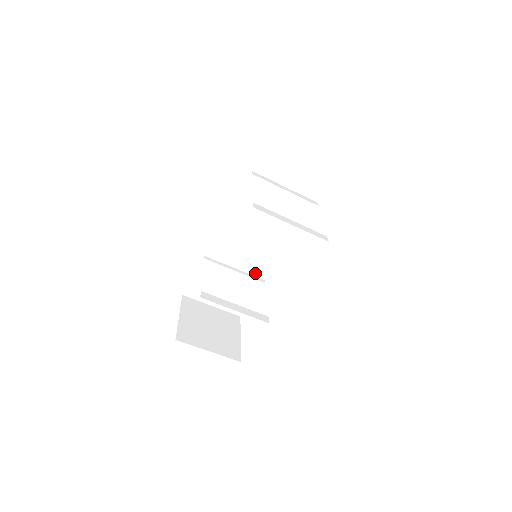
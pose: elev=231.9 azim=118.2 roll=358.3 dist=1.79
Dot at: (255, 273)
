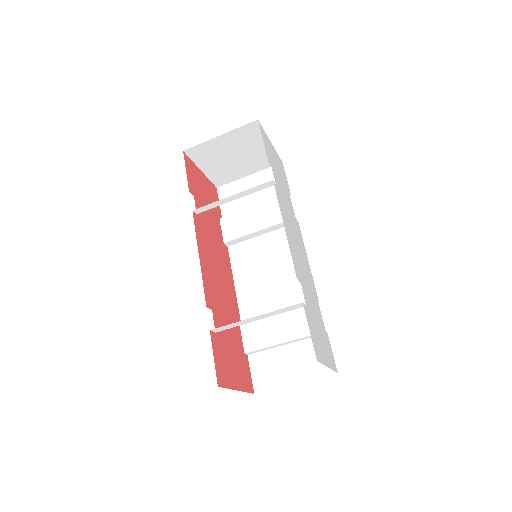
Dot at: occluded
